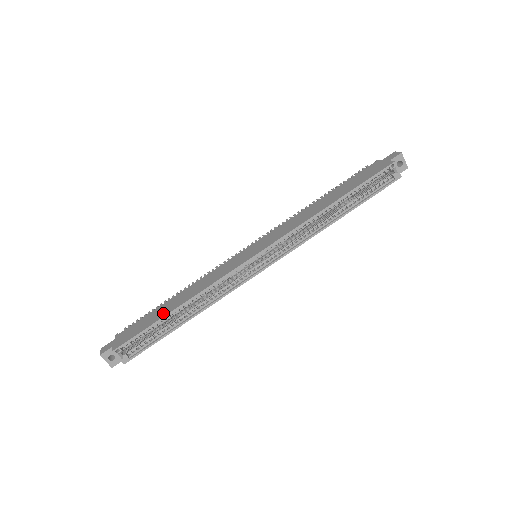
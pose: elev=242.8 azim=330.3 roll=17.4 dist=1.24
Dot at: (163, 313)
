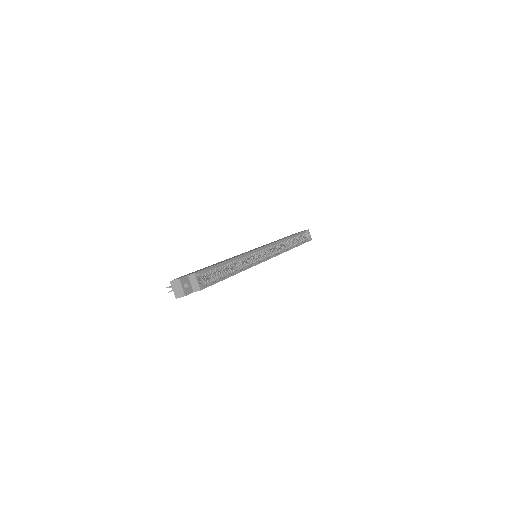
Dot at: occluded
